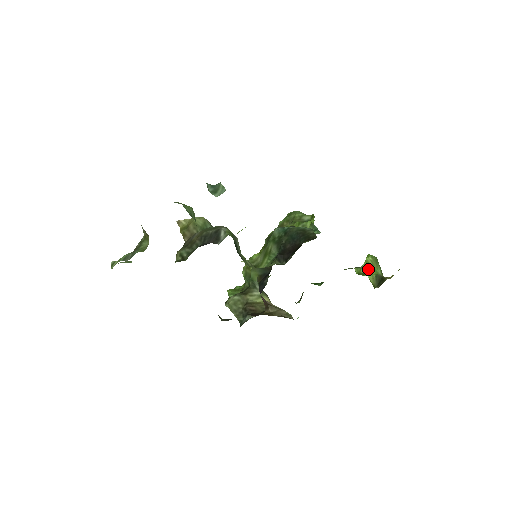
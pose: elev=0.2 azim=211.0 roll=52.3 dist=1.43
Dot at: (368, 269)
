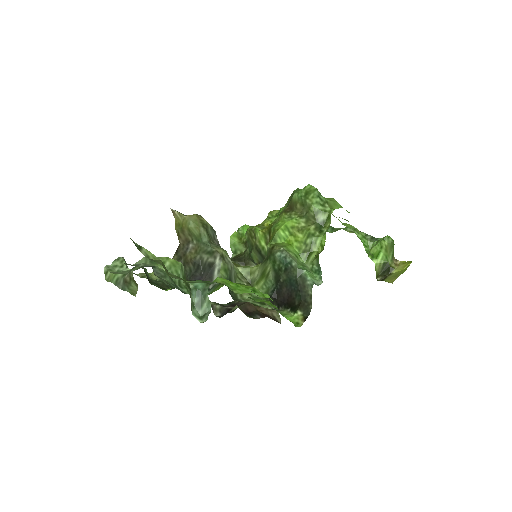
Dot at: (379, 254)
